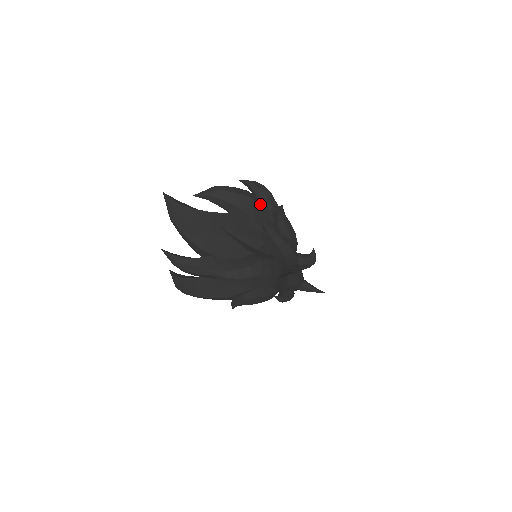
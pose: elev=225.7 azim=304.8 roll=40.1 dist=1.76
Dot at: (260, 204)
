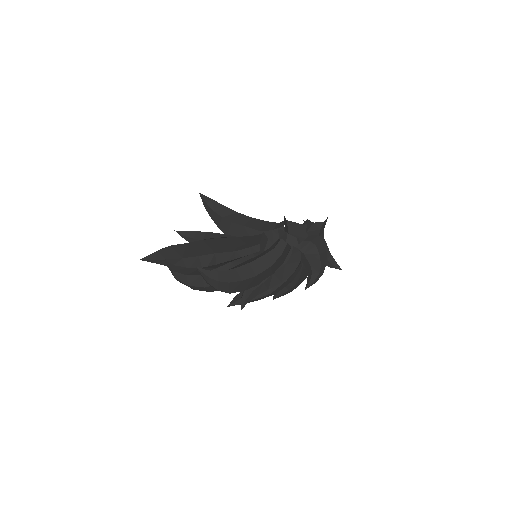
Dot at: occluded
